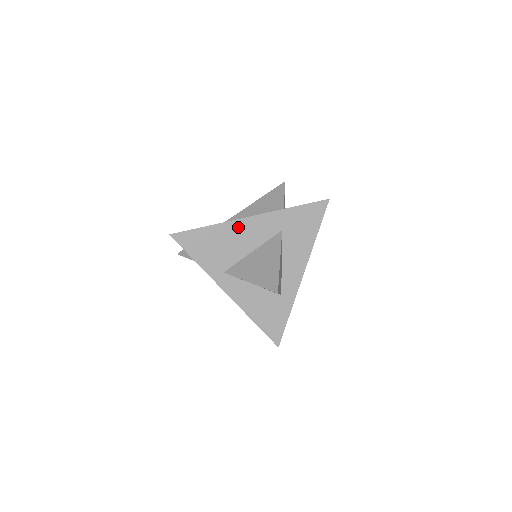
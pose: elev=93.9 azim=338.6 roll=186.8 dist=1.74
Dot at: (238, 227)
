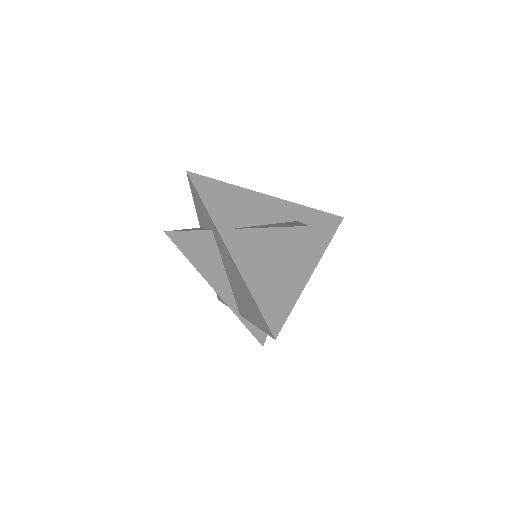
Dot at: (256, 198)
